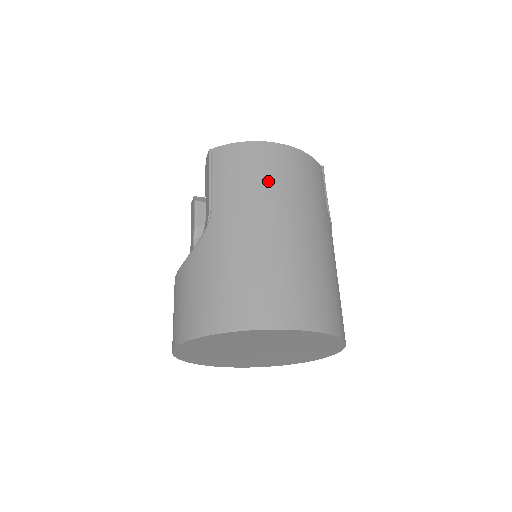
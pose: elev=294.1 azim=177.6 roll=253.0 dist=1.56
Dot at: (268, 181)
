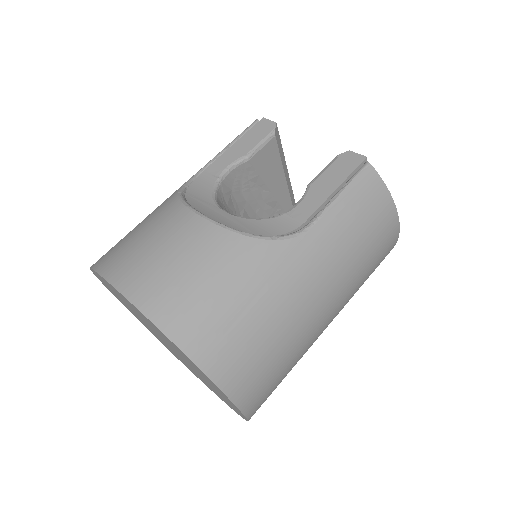
Dot at: (365, 260)
